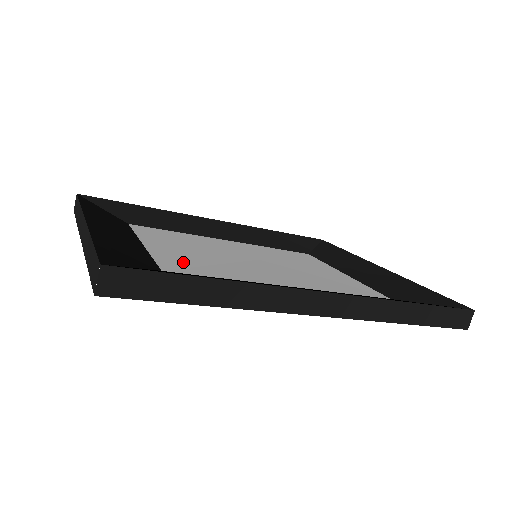
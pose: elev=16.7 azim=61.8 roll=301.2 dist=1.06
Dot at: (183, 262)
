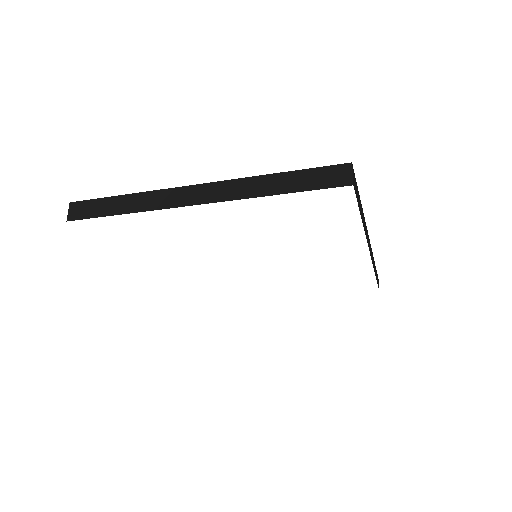
Dot at: occluded
